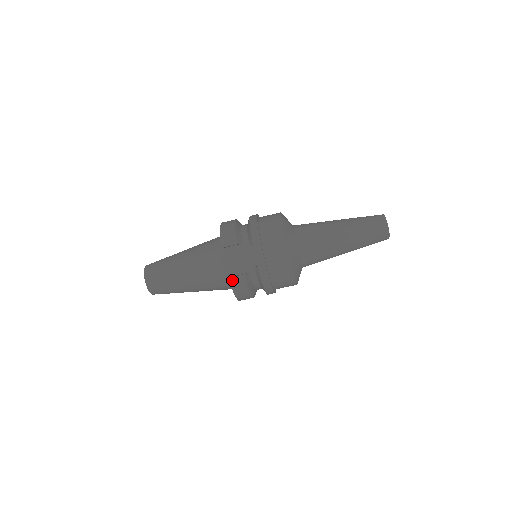
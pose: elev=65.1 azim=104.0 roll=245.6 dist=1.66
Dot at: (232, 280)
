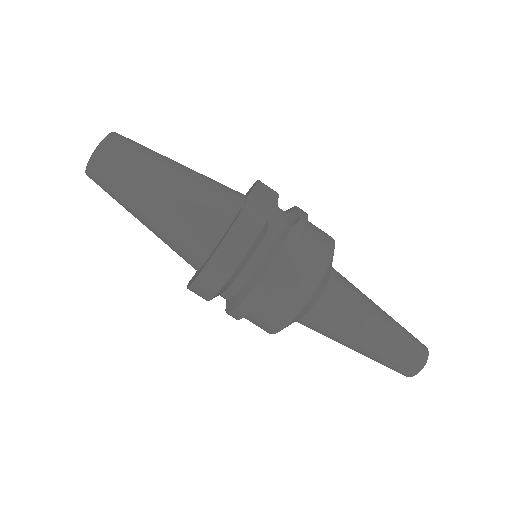
Dot at: (247, 210)
